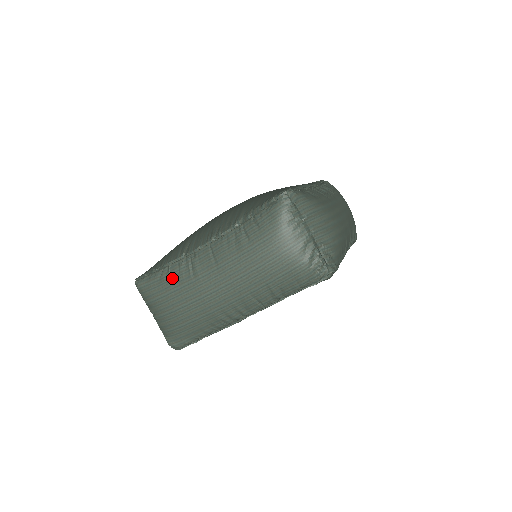
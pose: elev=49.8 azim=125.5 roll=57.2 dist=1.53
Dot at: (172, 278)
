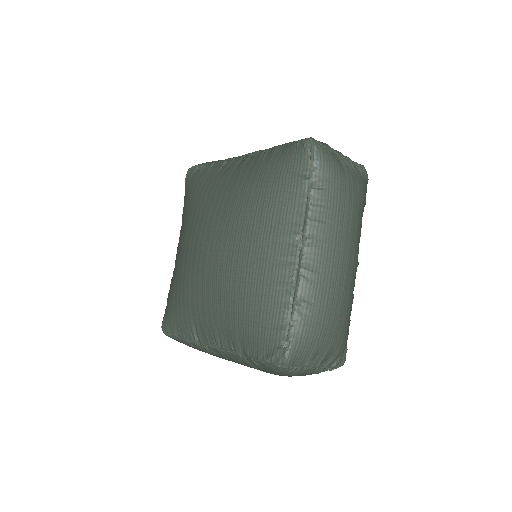
Dot at: (197, 349)
